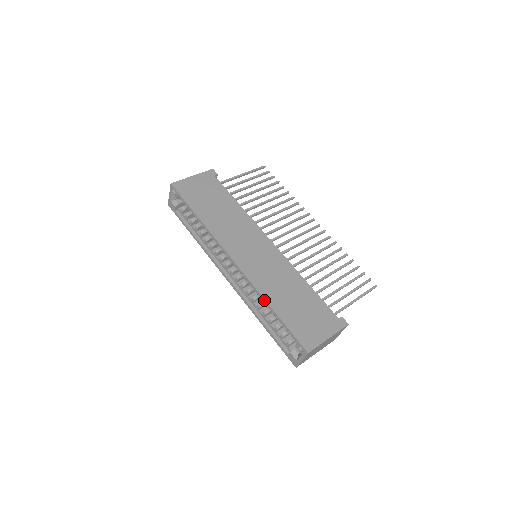
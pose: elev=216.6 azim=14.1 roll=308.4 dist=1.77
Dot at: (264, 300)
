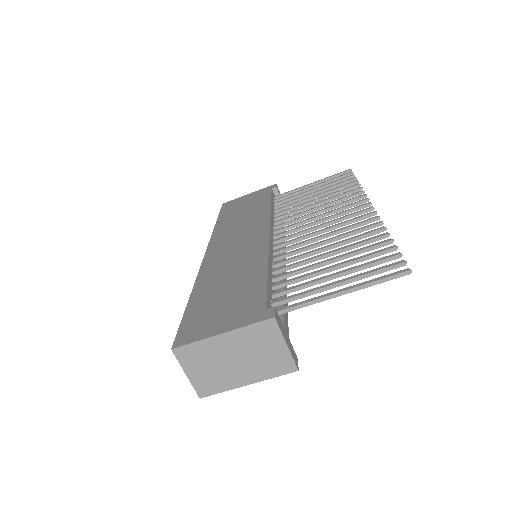
Dot at: (194, 289)
